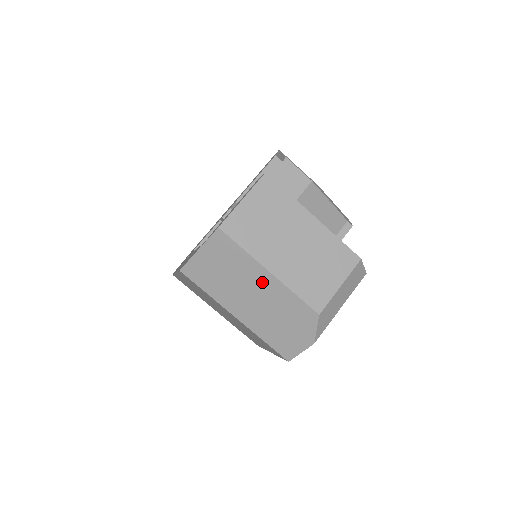
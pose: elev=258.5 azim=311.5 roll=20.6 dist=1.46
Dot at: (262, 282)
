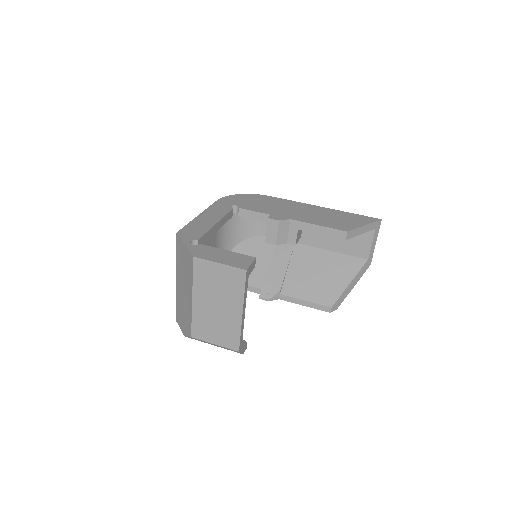
Dot at: (189, 294)
